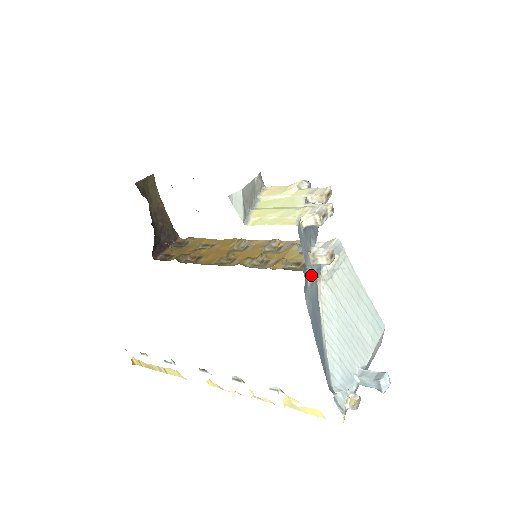
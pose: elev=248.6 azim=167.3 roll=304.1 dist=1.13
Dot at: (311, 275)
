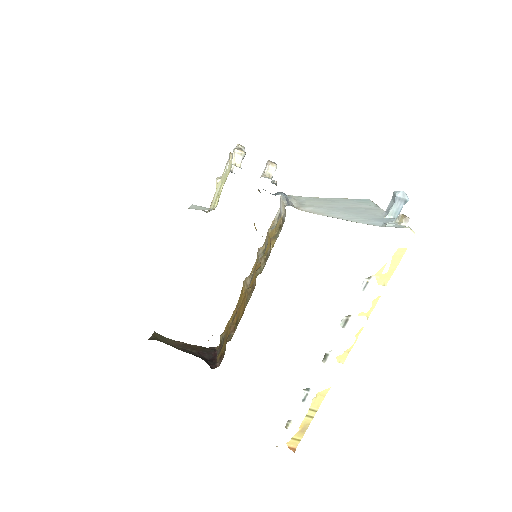
Dot at: (283, 195)
